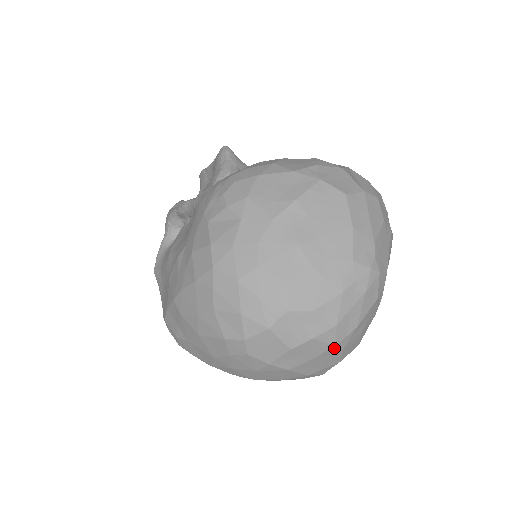
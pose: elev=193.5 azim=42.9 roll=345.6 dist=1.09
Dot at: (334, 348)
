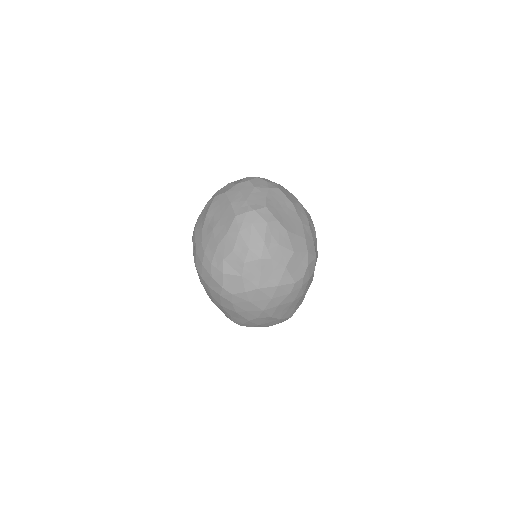
Dot at: (263, 261)
